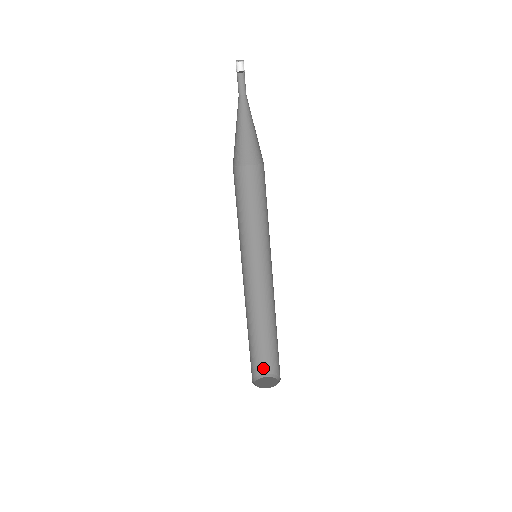
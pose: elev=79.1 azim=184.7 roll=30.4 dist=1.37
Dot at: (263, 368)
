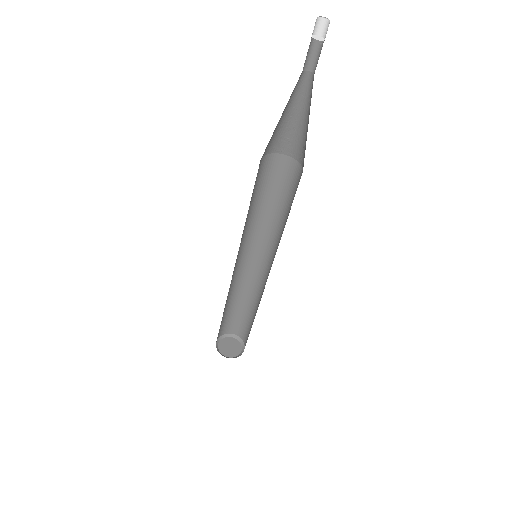
Dot at: (227, 330)
